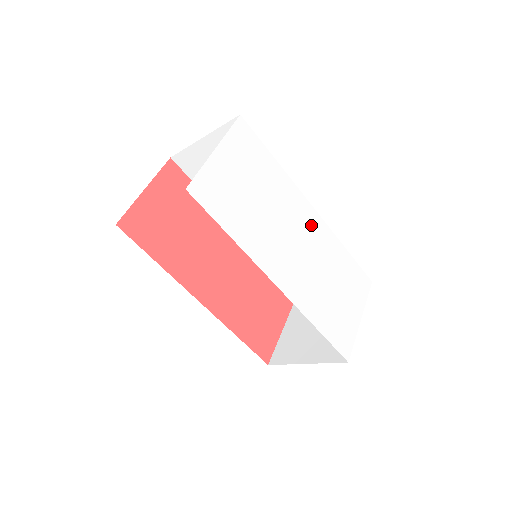
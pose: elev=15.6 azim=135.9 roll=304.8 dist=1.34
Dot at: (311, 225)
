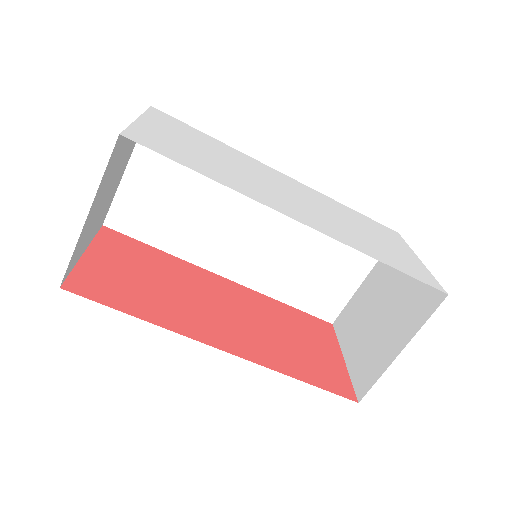
Dot at: (293, 185)
